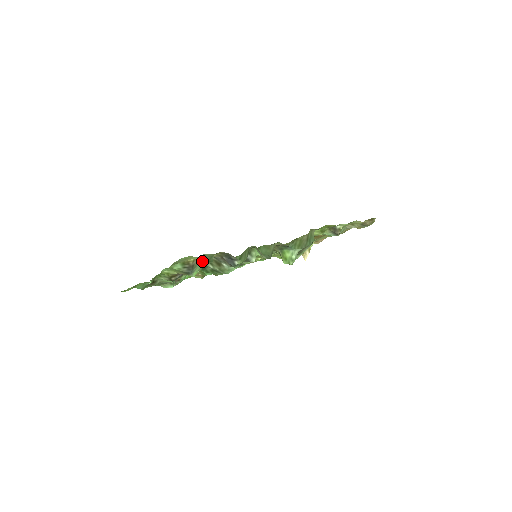
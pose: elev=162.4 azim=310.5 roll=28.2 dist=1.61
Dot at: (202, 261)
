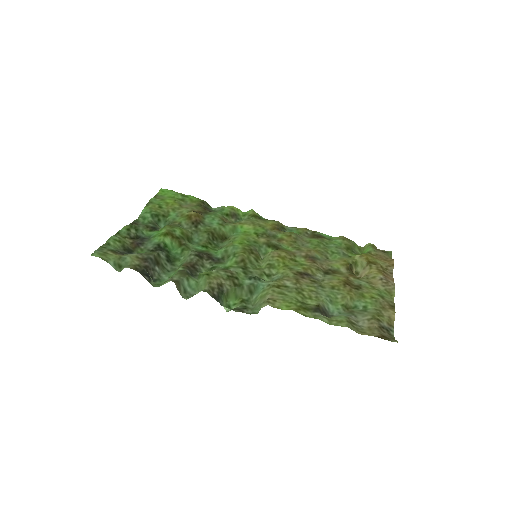
Dot at: (140, 253)
